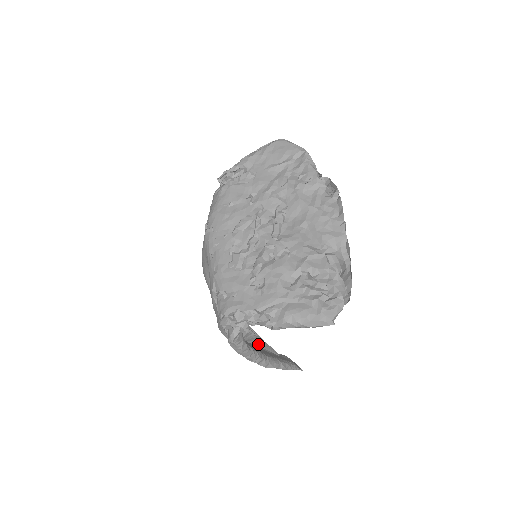
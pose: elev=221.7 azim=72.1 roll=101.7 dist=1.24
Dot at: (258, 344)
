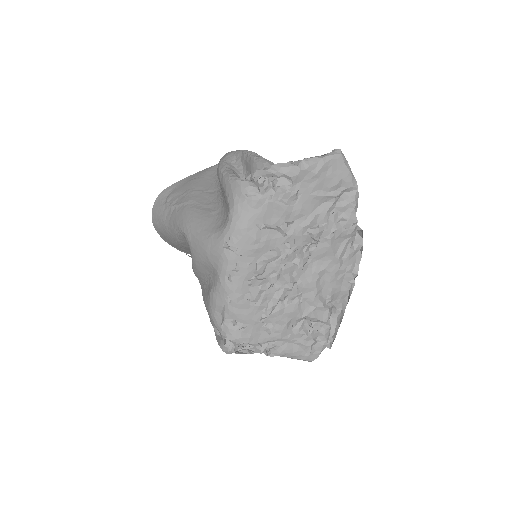
Dot at: occluded
